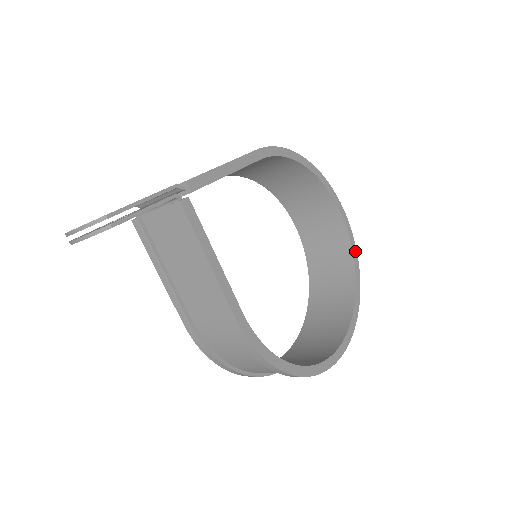
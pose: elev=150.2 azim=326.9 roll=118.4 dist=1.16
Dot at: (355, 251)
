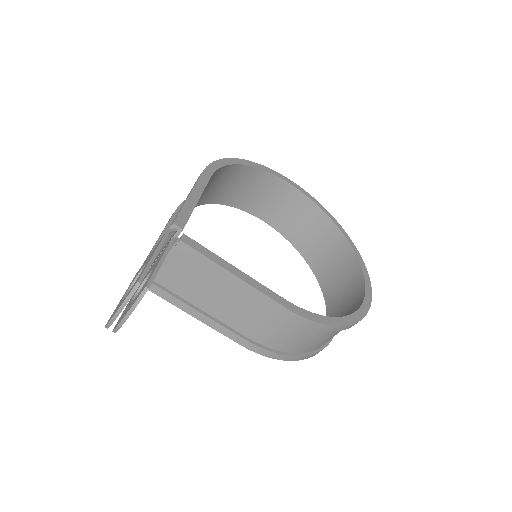
Dot at: (323, 208)
